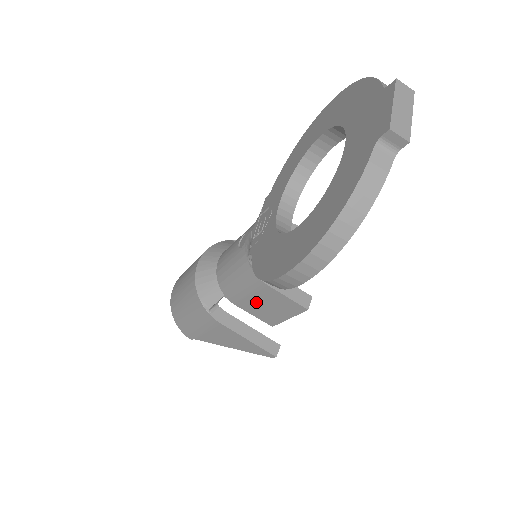
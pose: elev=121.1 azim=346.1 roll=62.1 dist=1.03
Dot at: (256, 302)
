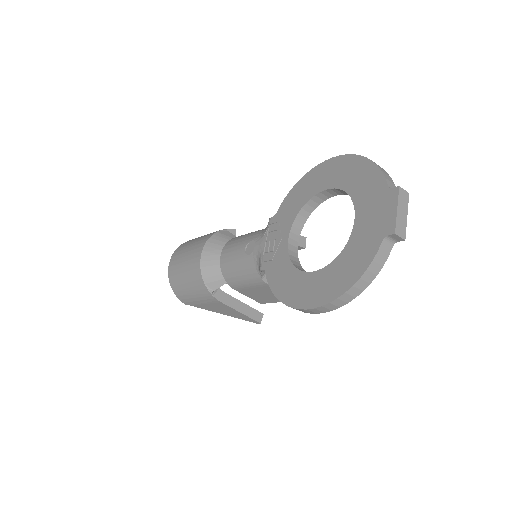
Dot at: (254, 291)
